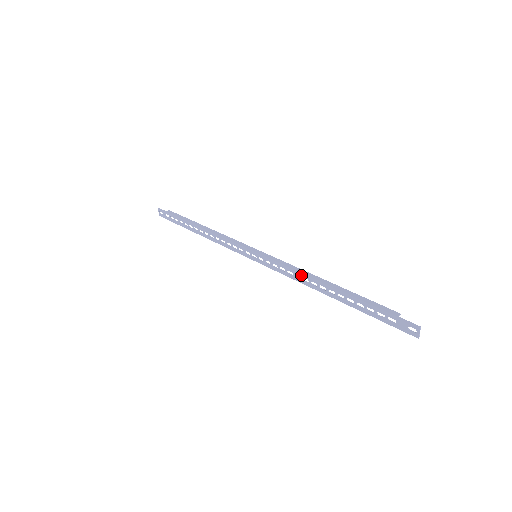
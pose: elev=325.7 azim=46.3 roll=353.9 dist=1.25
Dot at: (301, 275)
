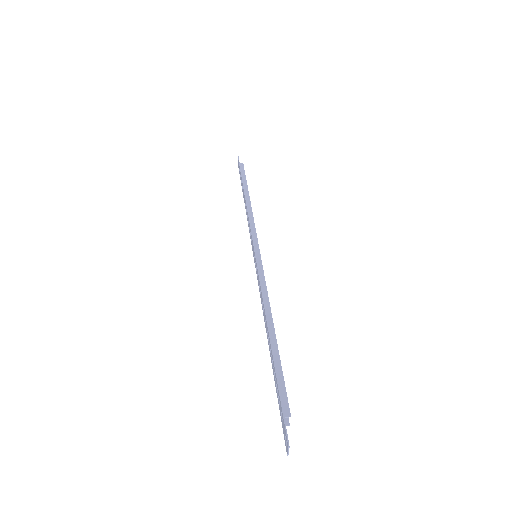
Dot at: (263, 304)
